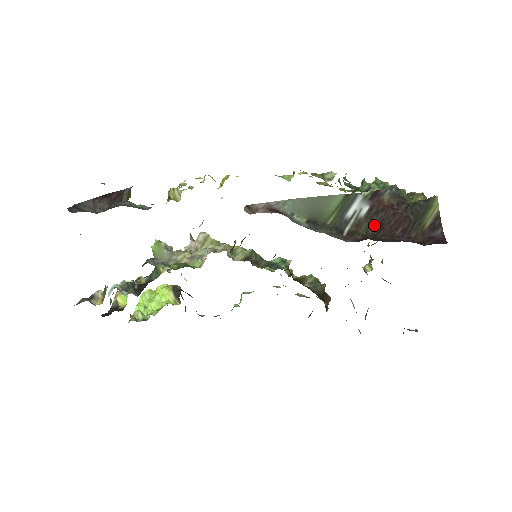
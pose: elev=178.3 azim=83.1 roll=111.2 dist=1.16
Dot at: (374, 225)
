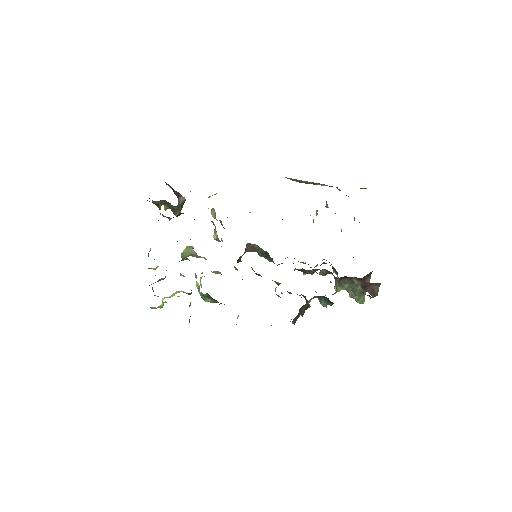
Dot at: occluded
